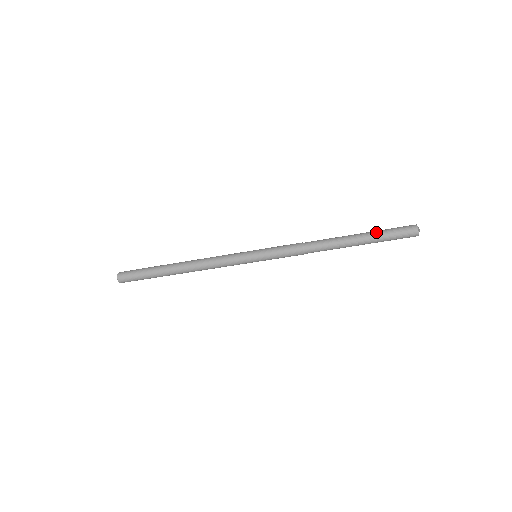
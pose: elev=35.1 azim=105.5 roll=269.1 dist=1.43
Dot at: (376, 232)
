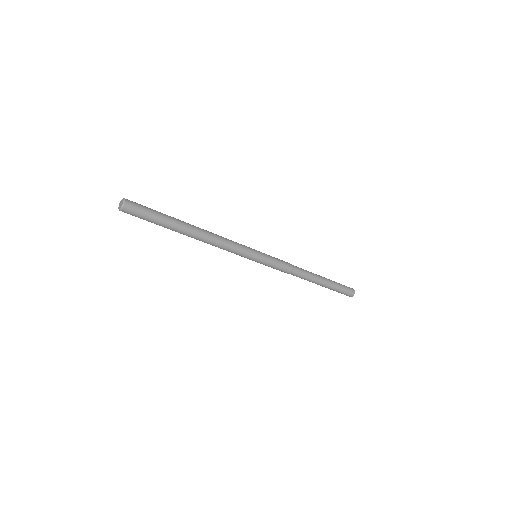
Dot at: (335, 284)
